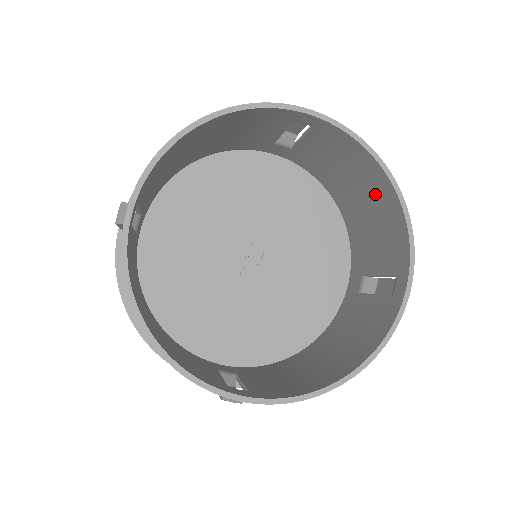
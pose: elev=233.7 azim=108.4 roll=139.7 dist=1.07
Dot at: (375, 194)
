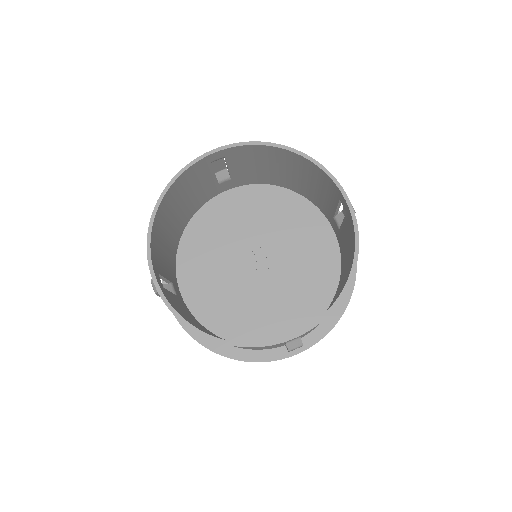
Dot at: (292, 164)
